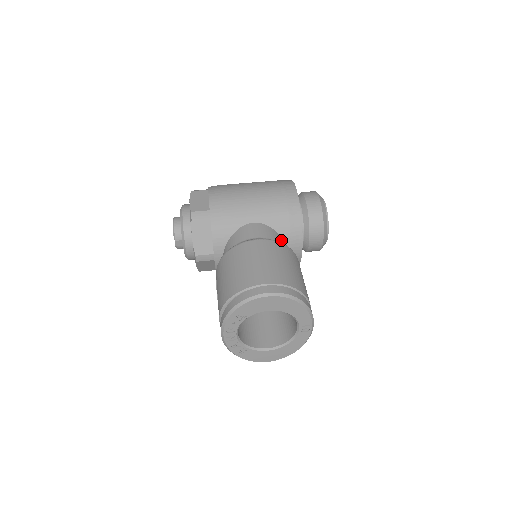
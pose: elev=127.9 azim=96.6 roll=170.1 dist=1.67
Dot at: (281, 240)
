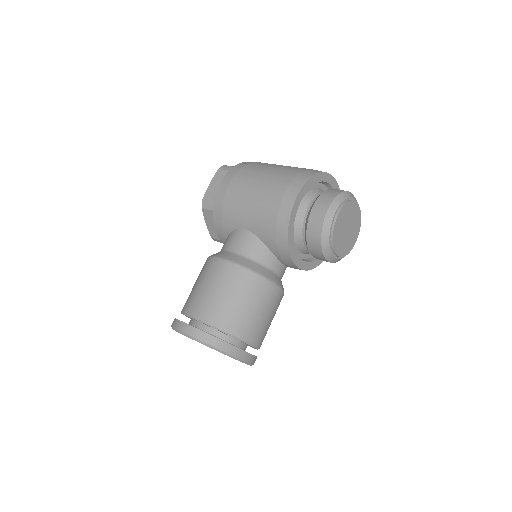
Dot at: (266, 255)
